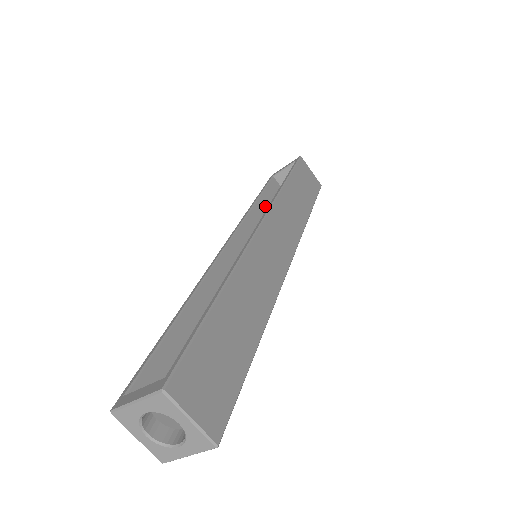
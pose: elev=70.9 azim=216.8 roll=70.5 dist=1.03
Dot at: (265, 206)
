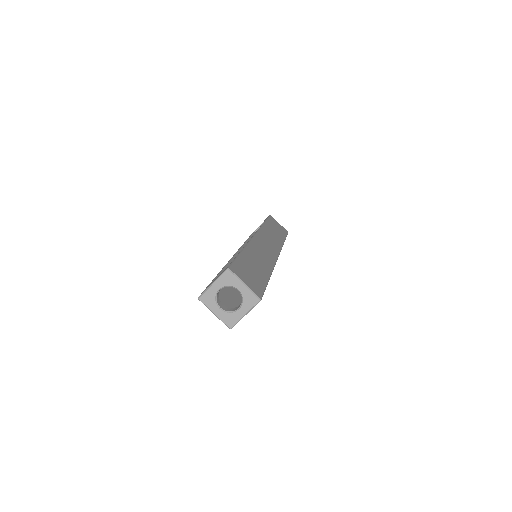
Dot at: occluded
